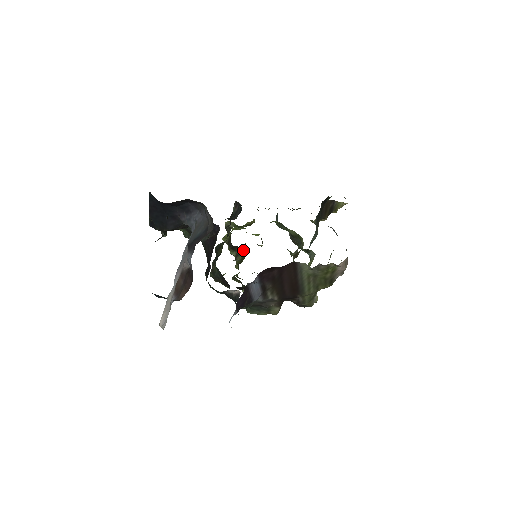
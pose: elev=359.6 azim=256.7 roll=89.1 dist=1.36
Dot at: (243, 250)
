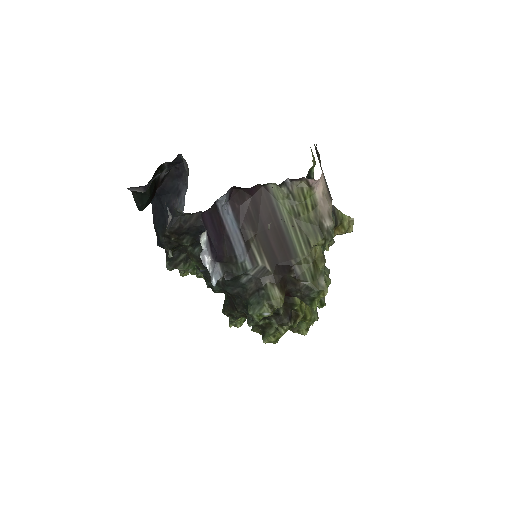
Dot at: occluded
